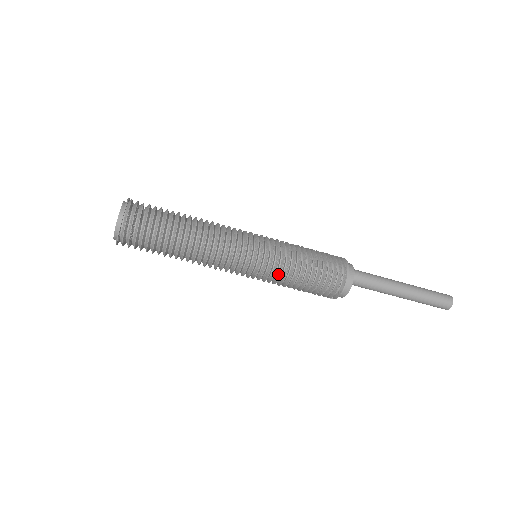
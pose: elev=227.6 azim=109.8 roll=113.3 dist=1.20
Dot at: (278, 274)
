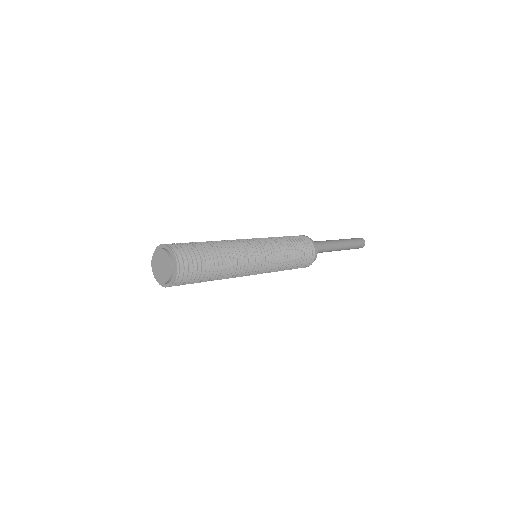
Dot at: occluded
